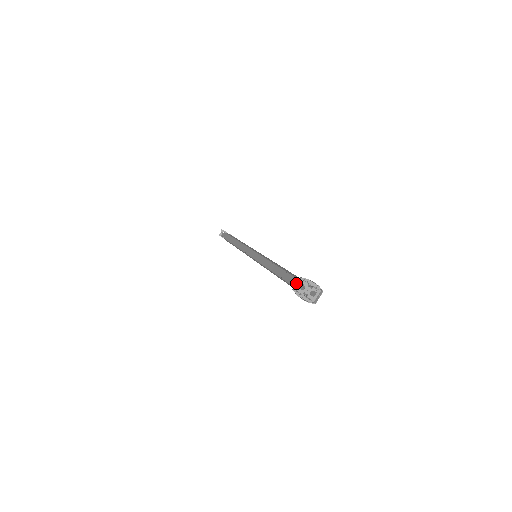
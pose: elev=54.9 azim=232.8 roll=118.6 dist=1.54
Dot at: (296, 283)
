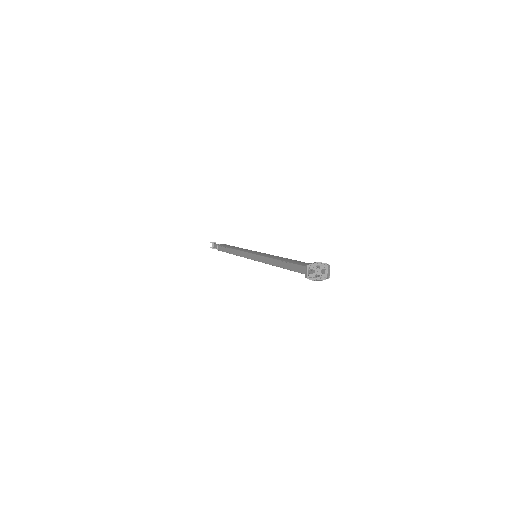
Dot at: (306, 271)
